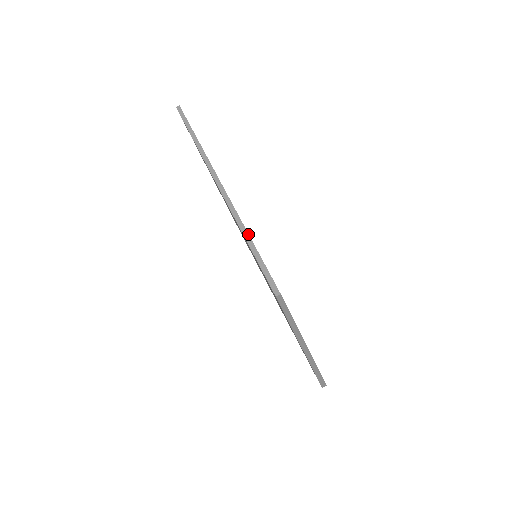
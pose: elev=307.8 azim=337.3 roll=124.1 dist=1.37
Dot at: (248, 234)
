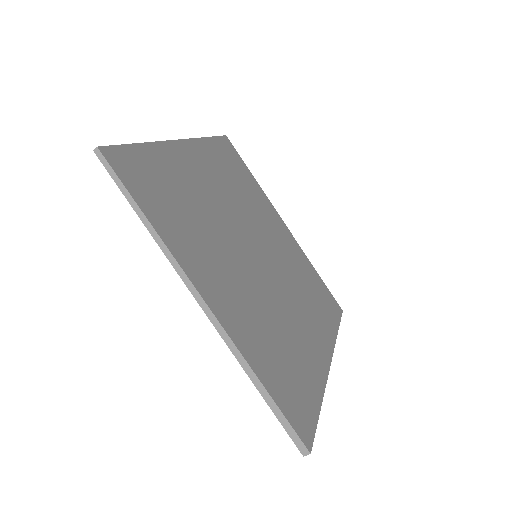
Dot at: (144, 142)
